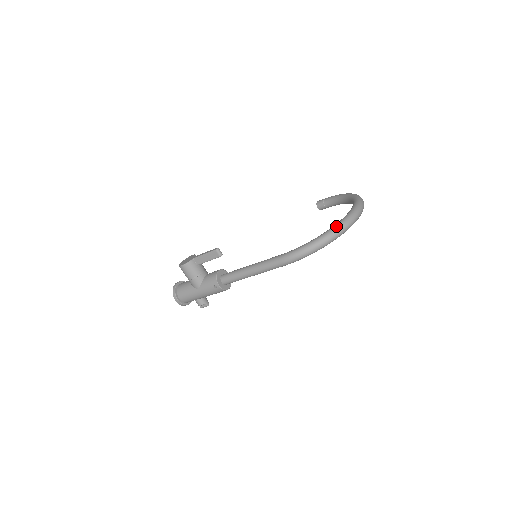
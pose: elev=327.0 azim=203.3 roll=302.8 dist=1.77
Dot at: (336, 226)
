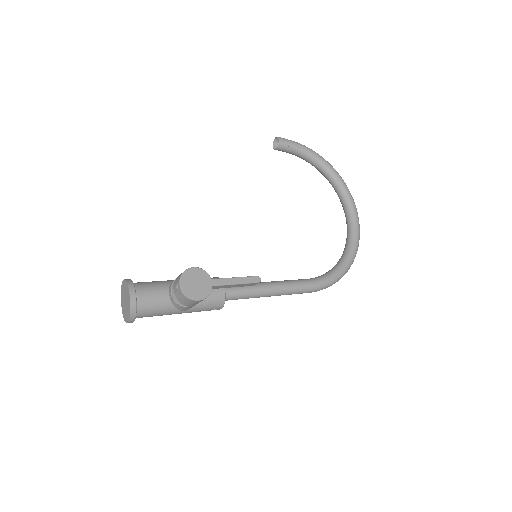
Dot at: occluded
